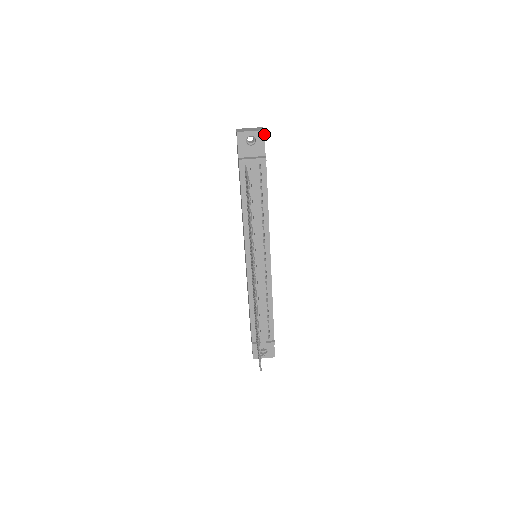
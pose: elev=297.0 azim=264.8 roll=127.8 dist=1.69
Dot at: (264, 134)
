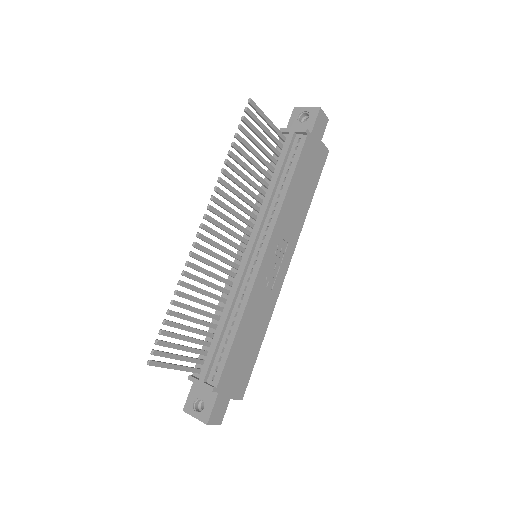
Dot at: (319, 111)
